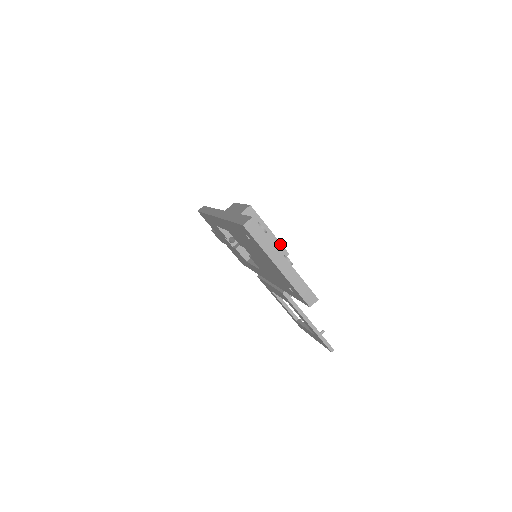
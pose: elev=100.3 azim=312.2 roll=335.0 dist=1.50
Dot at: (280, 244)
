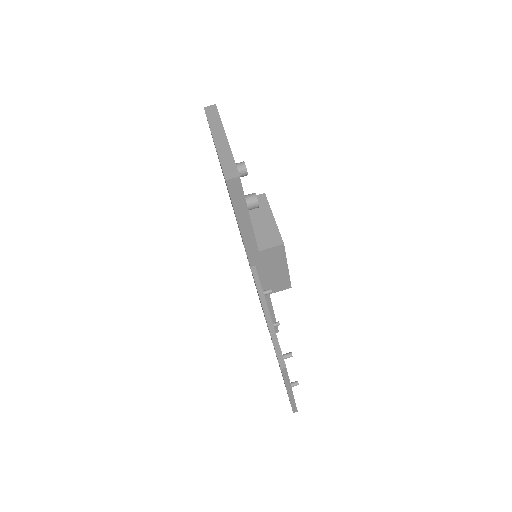
Dot at: (278, 232)
